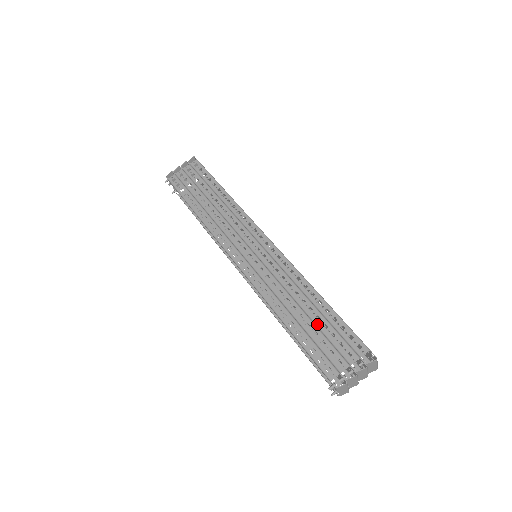
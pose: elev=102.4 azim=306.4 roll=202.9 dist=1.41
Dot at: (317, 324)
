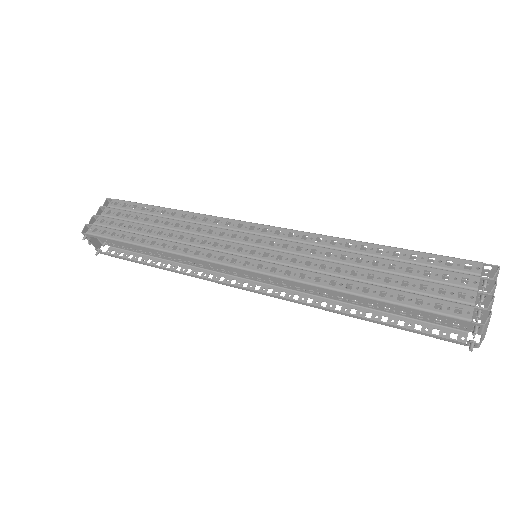
Dot at: (397, 272)
